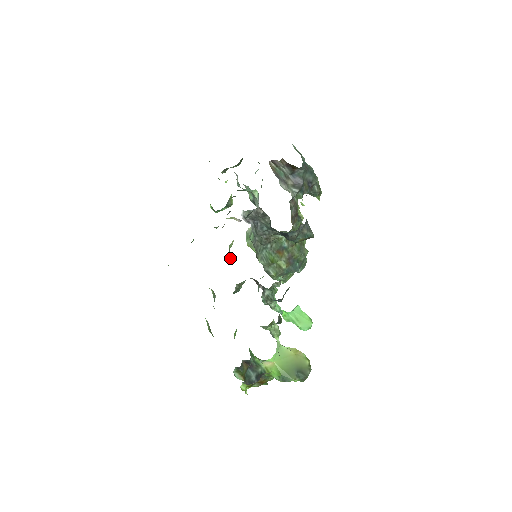
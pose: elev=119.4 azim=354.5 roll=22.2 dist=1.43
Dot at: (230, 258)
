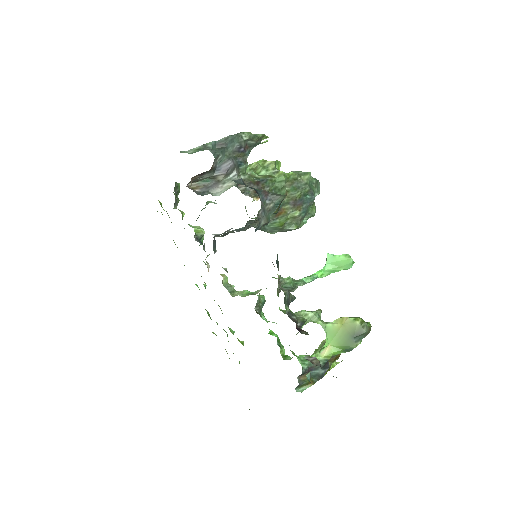
Dot at: (232, 294)
